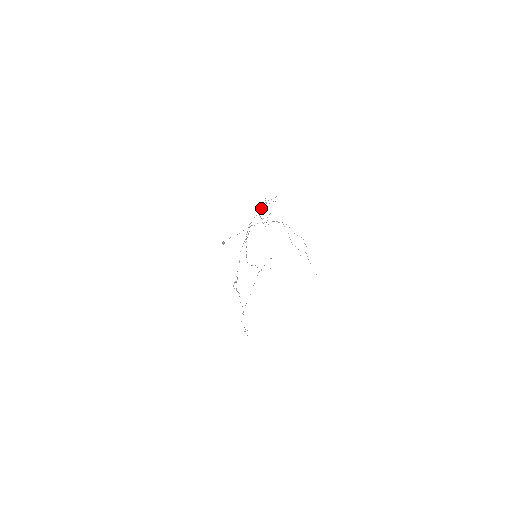
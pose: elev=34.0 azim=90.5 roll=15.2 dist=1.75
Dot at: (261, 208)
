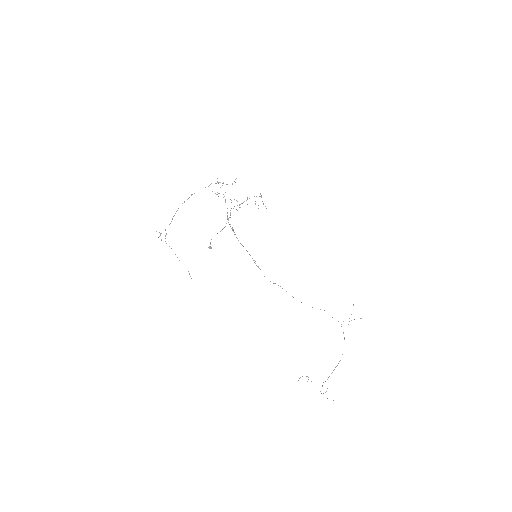
Dot at: (209, 185)
